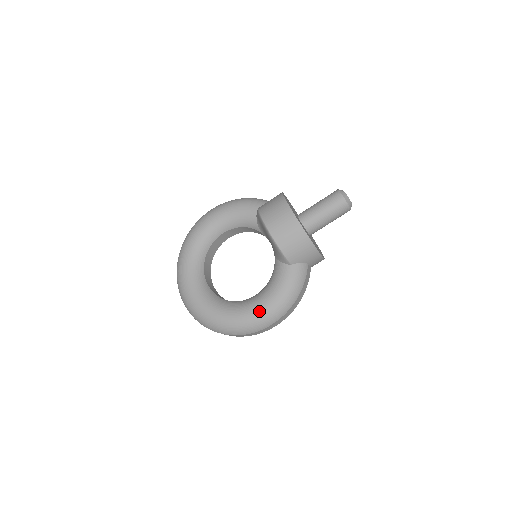
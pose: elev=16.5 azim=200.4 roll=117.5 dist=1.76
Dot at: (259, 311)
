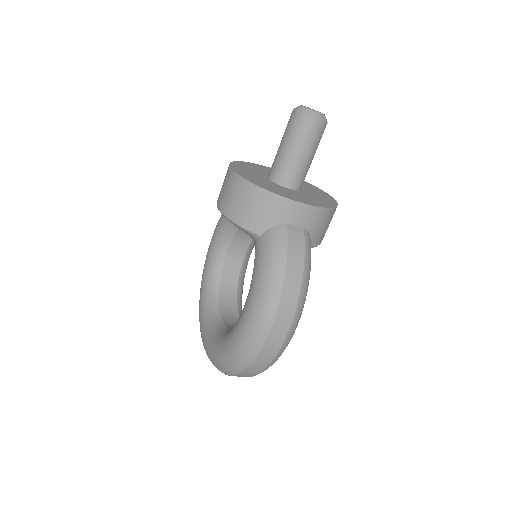
Dot at: (244, 319)
